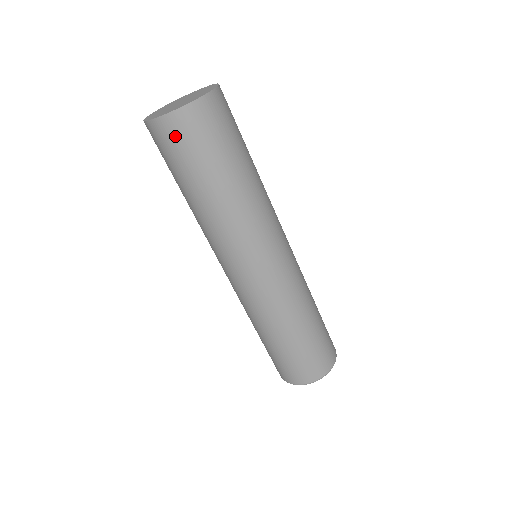
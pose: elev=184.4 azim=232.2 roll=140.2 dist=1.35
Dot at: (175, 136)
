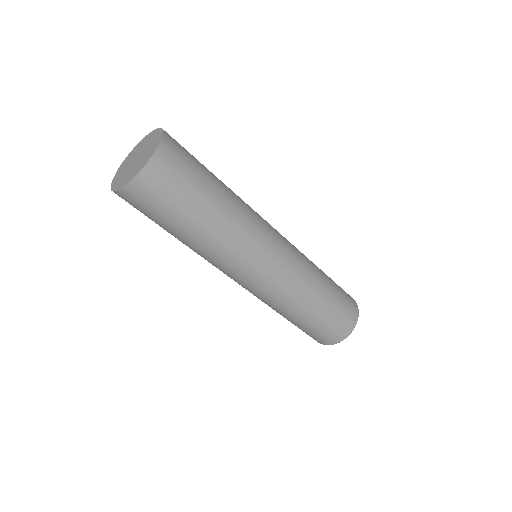
Dot at: (156, 186)
